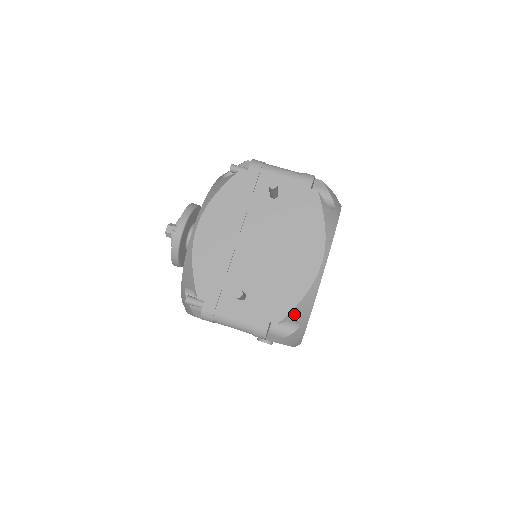
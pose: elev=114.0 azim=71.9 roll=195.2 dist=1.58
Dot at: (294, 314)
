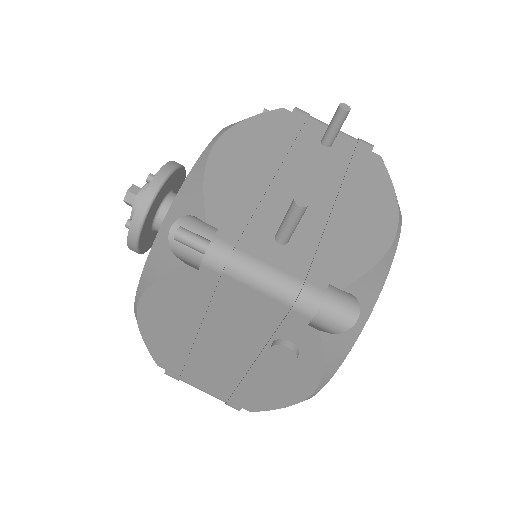
Dot at: (361, 287)
